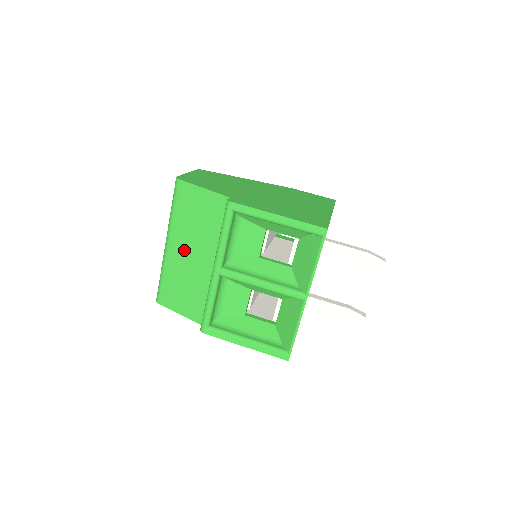
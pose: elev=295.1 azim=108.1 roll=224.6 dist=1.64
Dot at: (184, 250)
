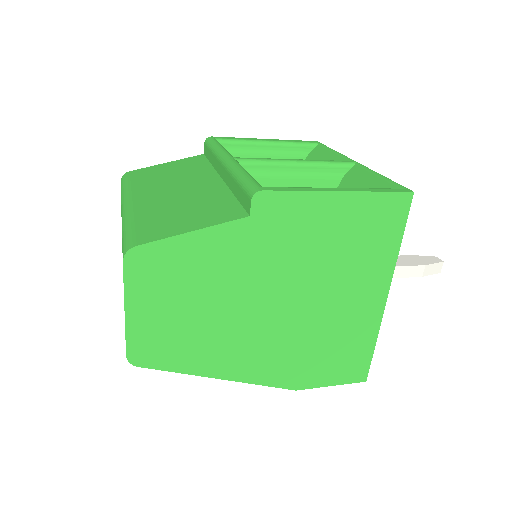
Dot at: (162, 192)
